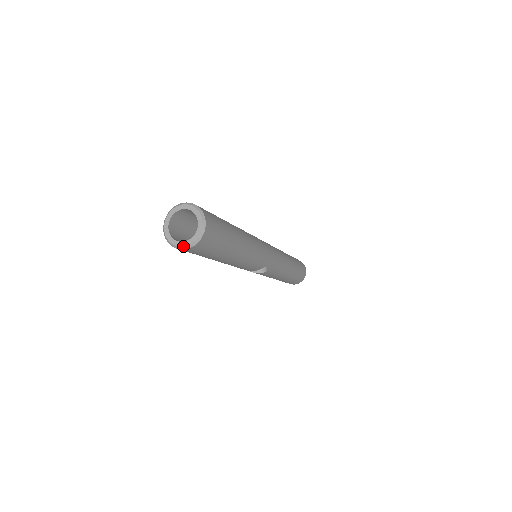
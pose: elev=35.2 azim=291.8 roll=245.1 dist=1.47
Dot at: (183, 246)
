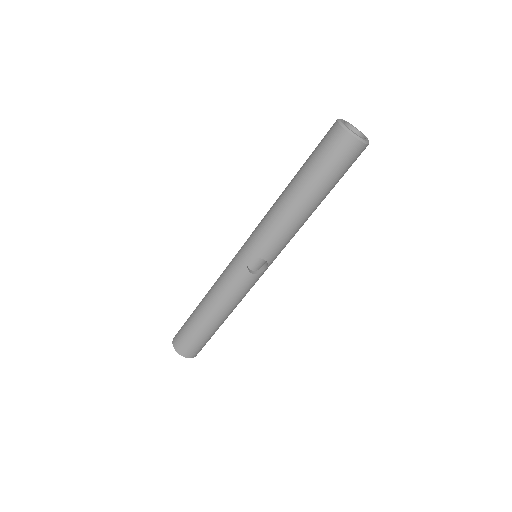
Dot at: (358, 136)
